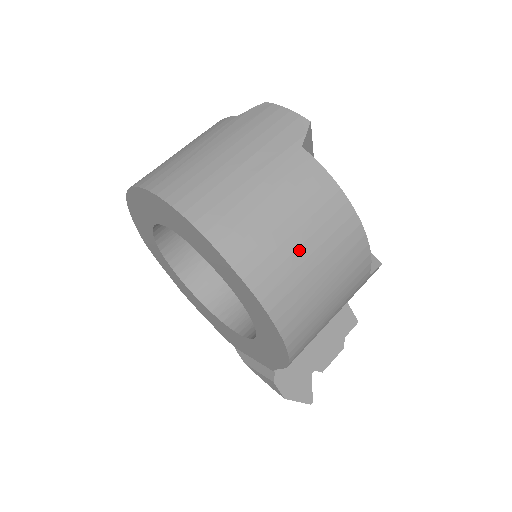
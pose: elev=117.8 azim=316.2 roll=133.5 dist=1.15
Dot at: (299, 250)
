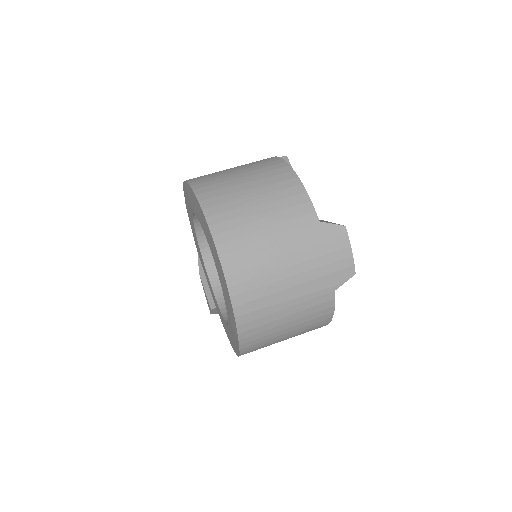
Dot at: (281, 338)
